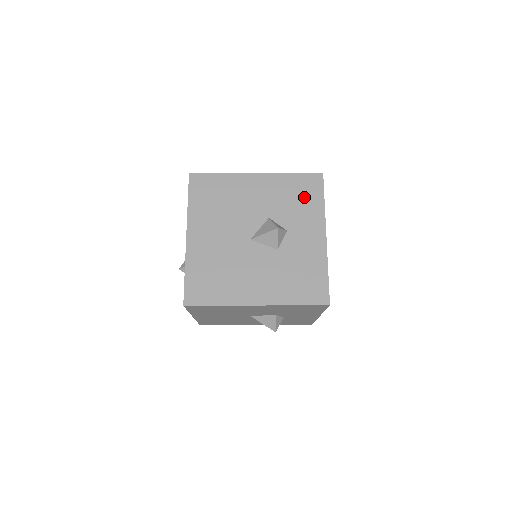
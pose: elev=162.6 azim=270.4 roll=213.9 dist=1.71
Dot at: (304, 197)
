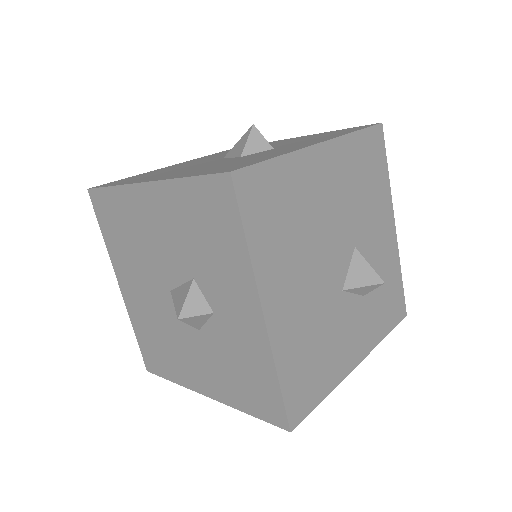
Dot at: (331, 134)
